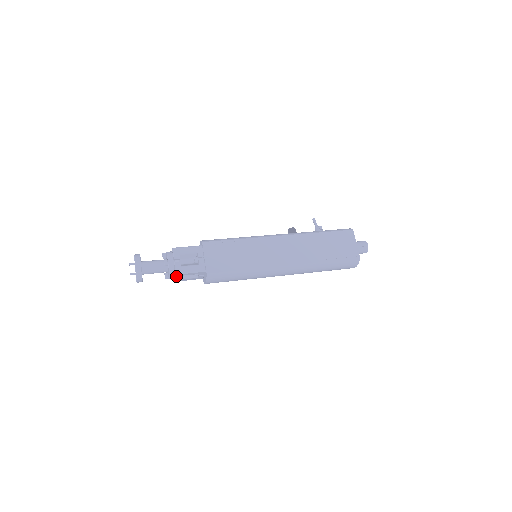
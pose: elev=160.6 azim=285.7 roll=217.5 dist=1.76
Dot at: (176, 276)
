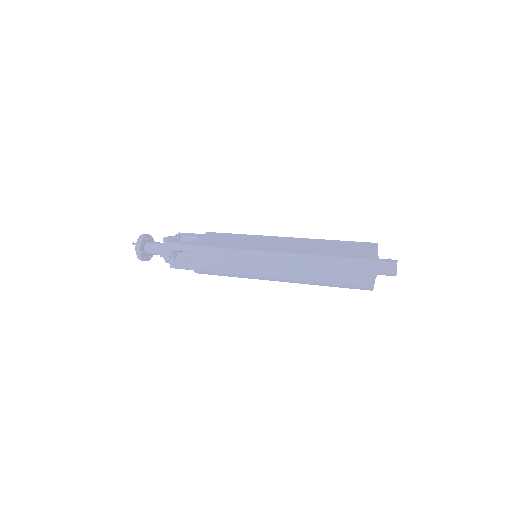
Dot at: (168, 250)
